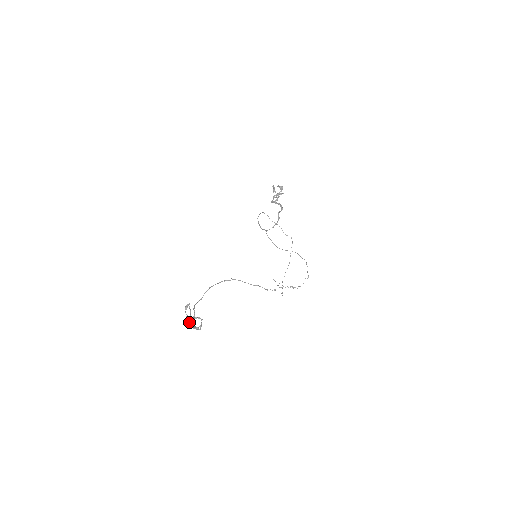
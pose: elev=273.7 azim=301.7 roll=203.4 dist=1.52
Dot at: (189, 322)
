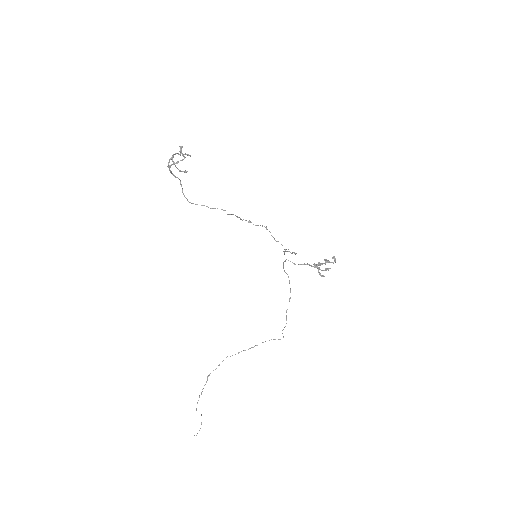
Dot at: (175, 154)
